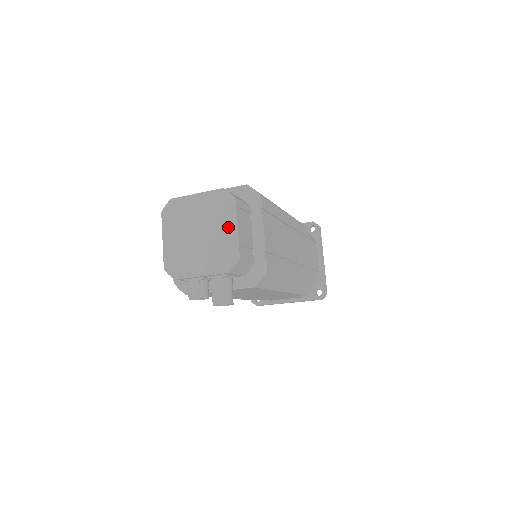
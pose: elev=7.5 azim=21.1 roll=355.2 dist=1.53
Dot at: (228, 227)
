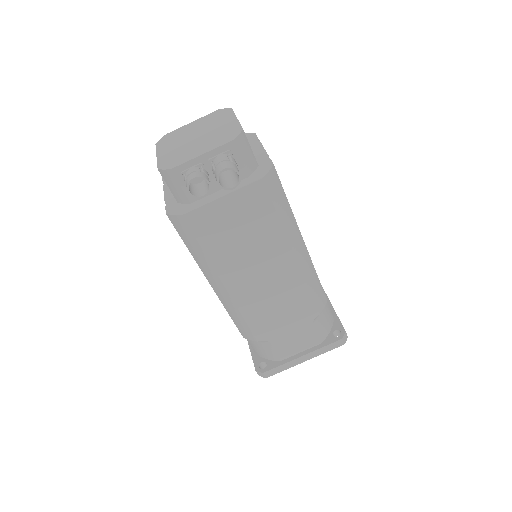
Dot at: (227, 121)
